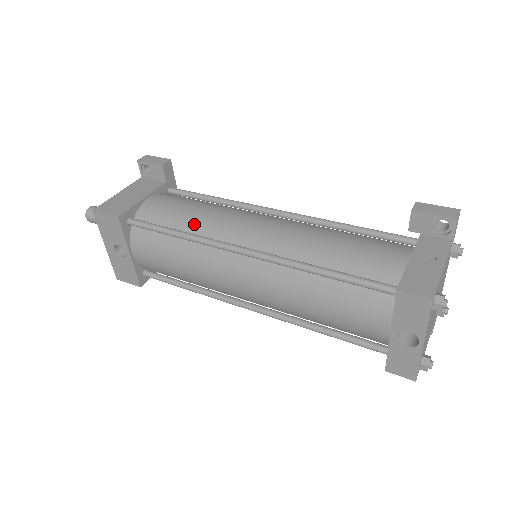
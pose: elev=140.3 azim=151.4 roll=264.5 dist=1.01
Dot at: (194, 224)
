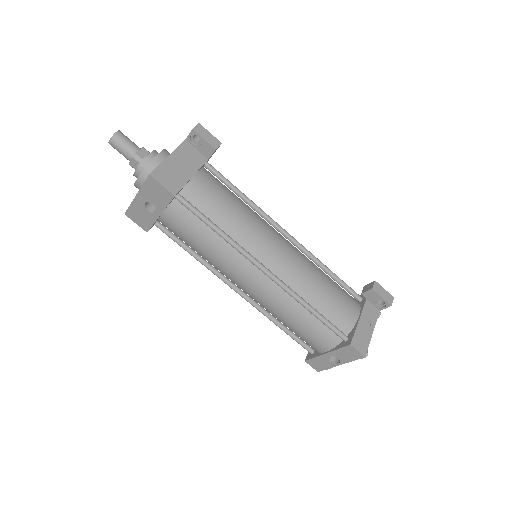
Dot at: (232, 227)
